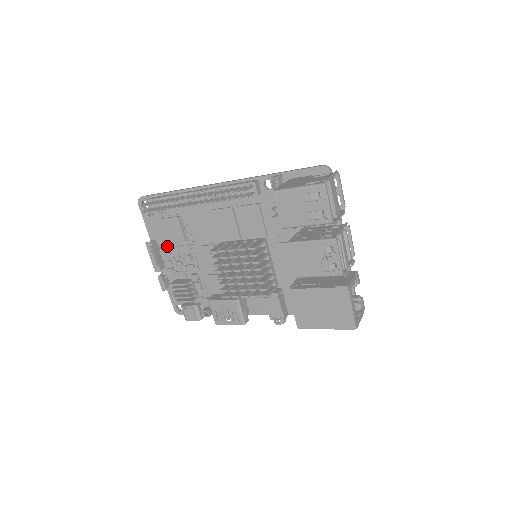
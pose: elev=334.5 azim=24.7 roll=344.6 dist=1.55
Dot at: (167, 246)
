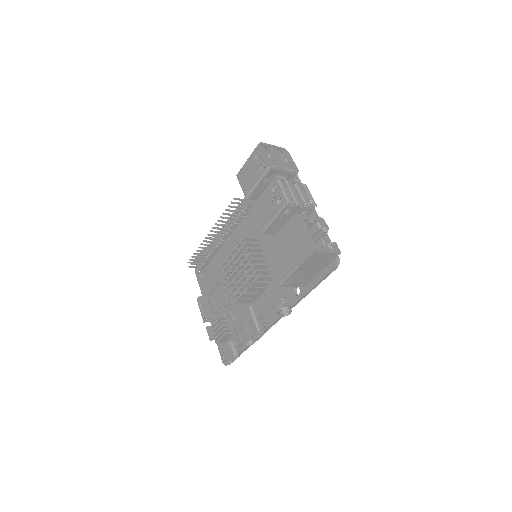
Dot at: (212, 297)
